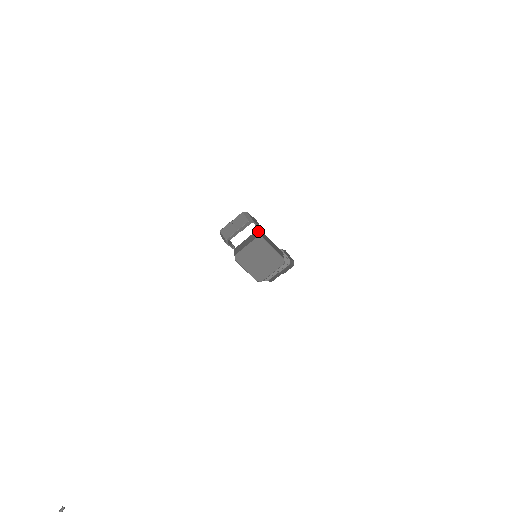
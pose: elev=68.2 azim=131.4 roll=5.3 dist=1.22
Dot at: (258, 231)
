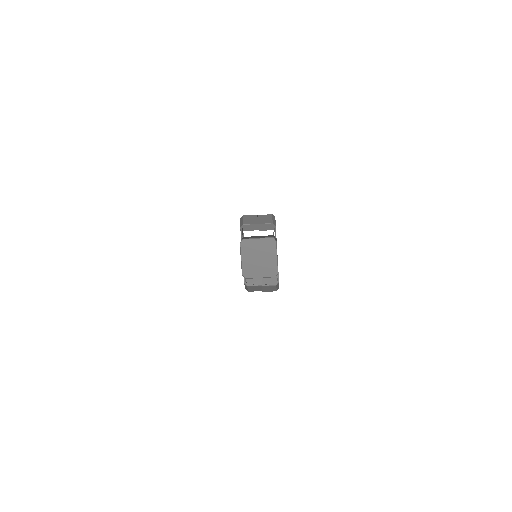
Dot at: (274, 236)
